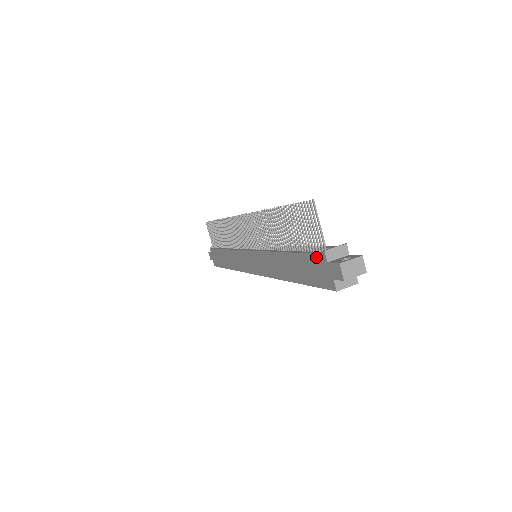
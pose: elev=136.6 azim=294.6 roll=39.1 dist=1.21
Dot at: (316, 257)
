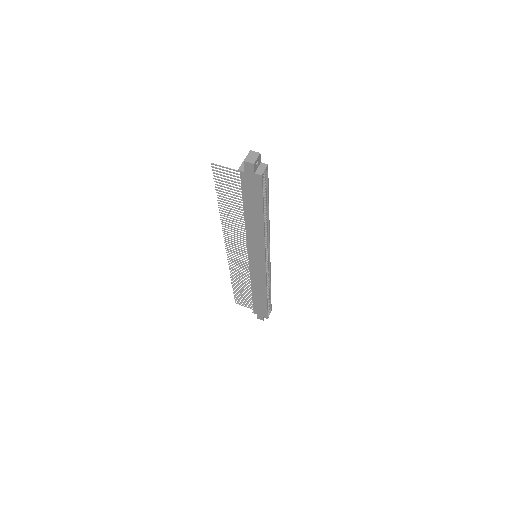
Dot at: (242, 181)
